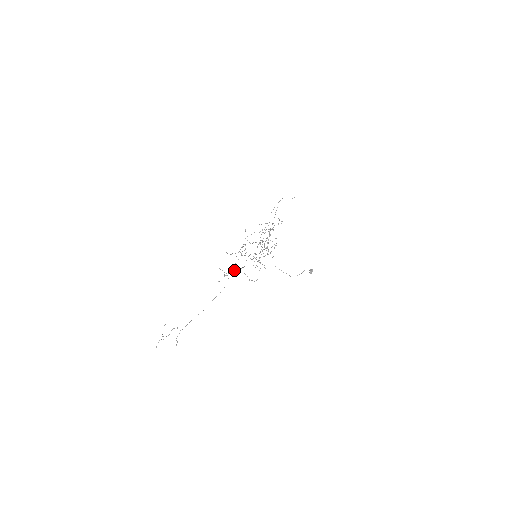
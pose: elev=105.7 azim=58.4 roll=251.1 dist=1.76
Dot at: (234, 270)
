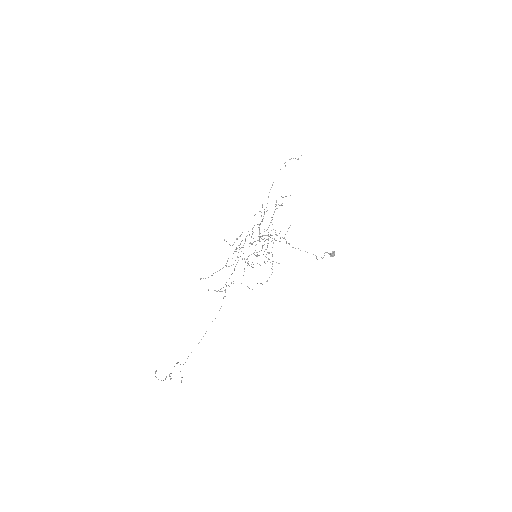
Dot at: occluded
